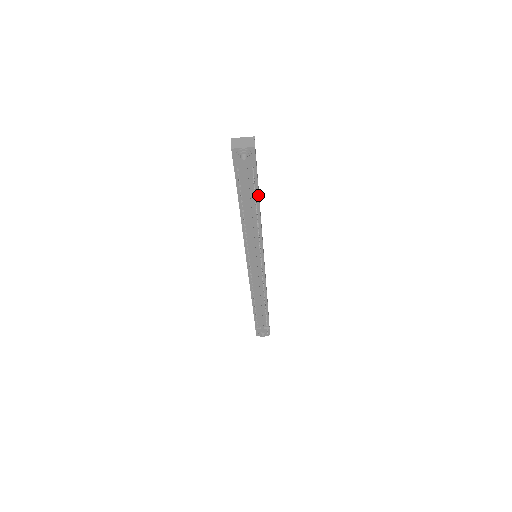
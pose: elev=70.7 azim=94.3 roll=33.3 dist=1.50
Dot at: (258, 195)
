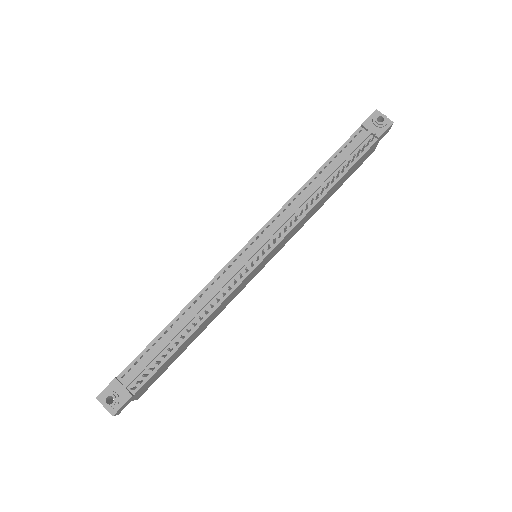
Dot at: (349, 169)
